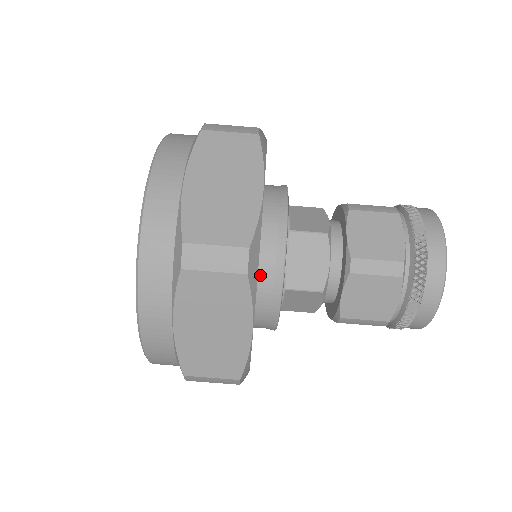
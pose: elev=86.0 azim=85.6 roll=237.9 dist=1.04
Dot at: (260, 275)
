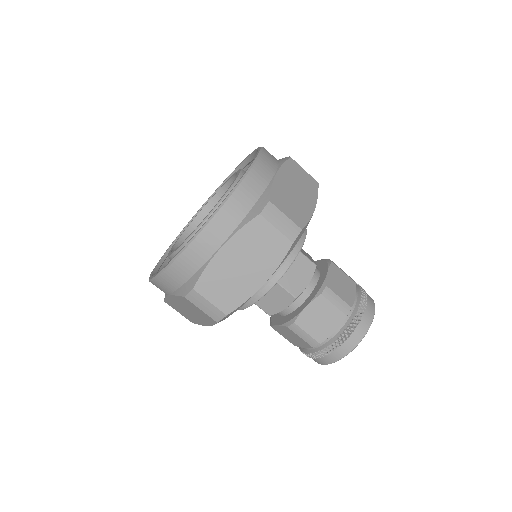
Dot at: occluded
